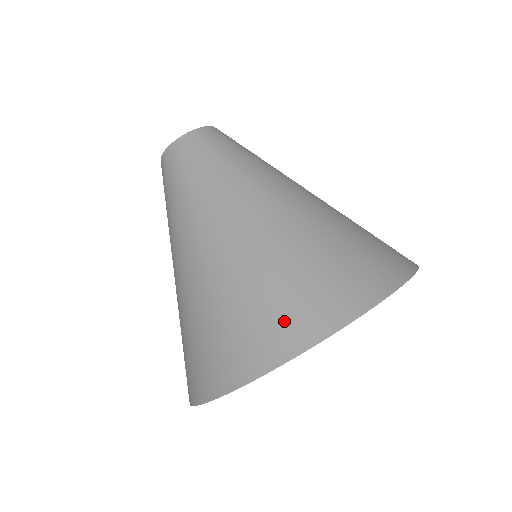
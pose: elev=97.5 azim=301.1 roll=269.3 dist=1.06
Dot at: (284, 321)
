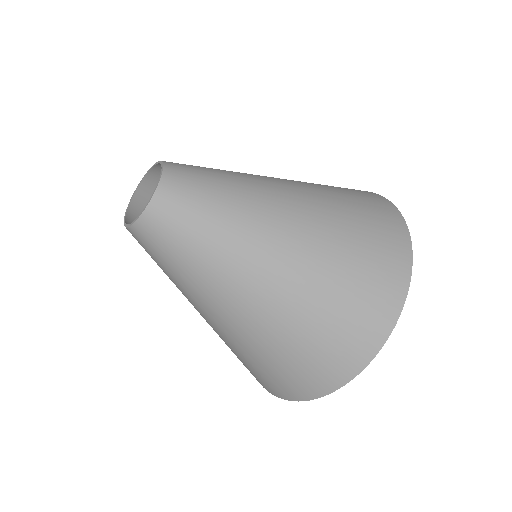
Dot at: (383, 275)
